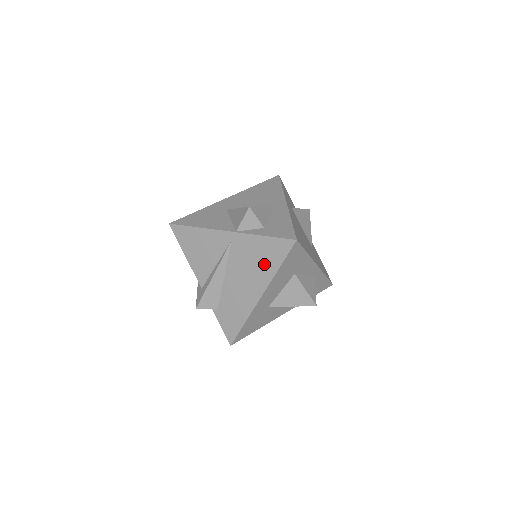
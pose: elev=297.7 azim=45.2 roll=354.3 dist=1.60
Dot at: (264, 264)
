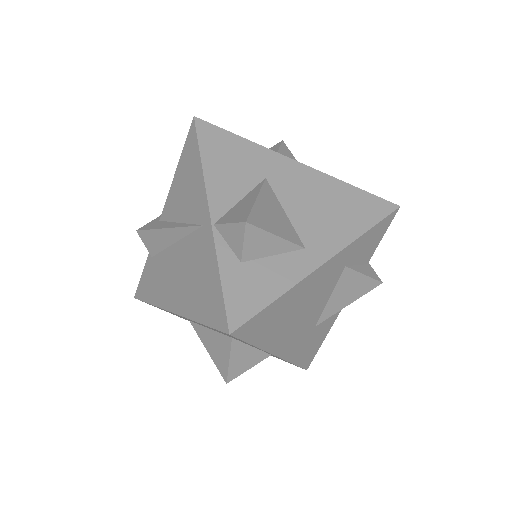
Dot at: (196, 295)
